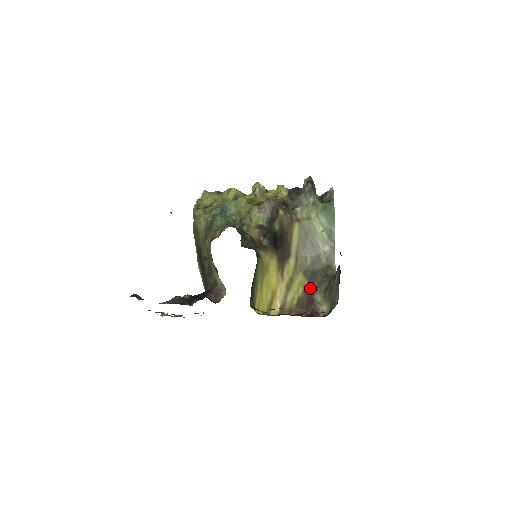
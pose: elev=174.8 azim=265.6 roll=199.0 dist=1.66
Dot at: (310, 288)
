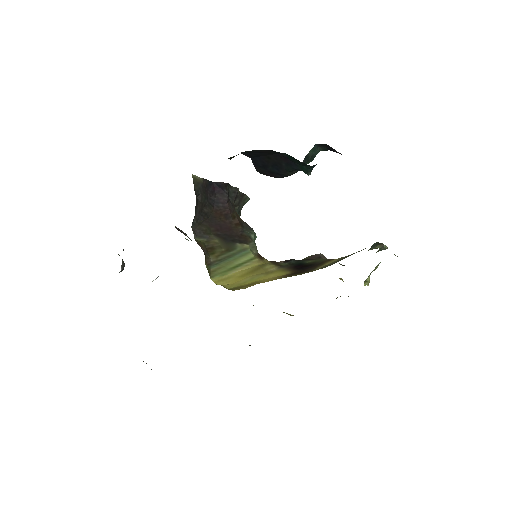
Dot at: occluded
